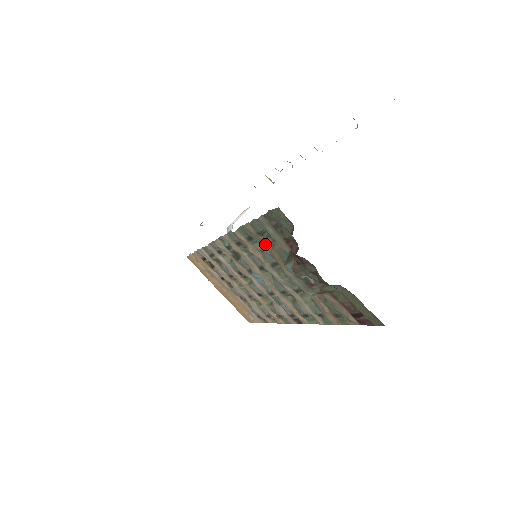
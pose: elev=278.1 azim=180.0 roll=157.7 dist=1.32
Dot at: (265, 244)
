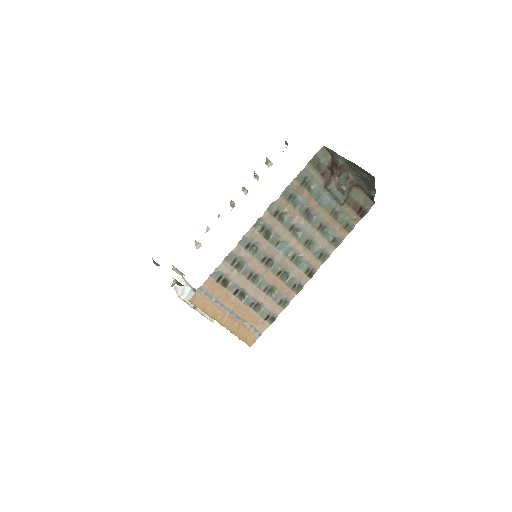
Dot at: (302, 194)
